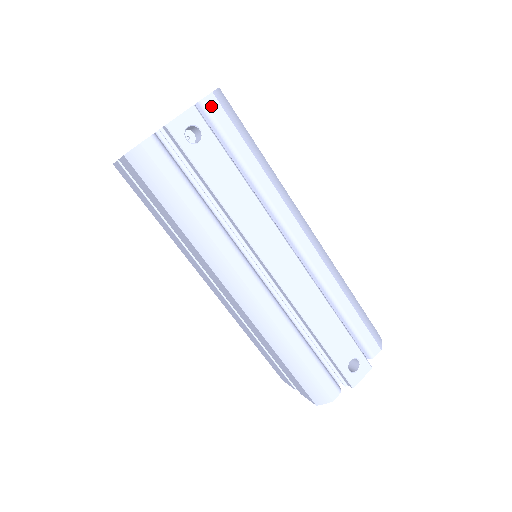
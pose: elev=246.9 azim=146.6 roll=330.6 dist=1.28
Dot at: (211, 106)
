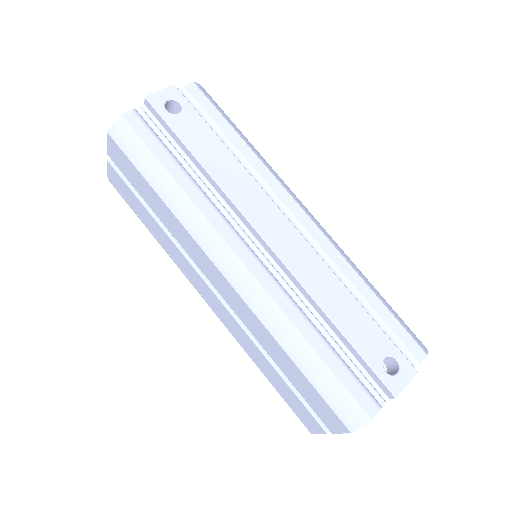
Dot at: (193, 92)
